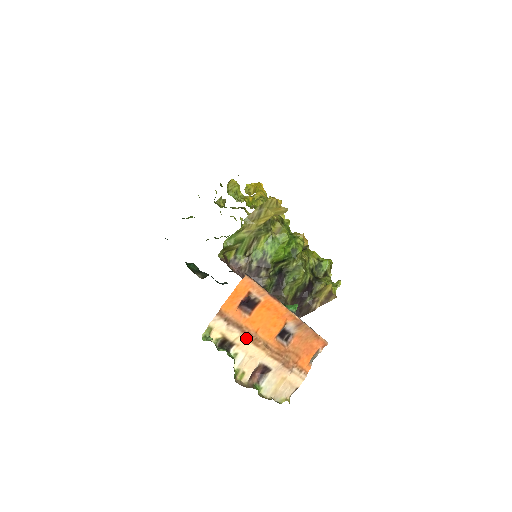
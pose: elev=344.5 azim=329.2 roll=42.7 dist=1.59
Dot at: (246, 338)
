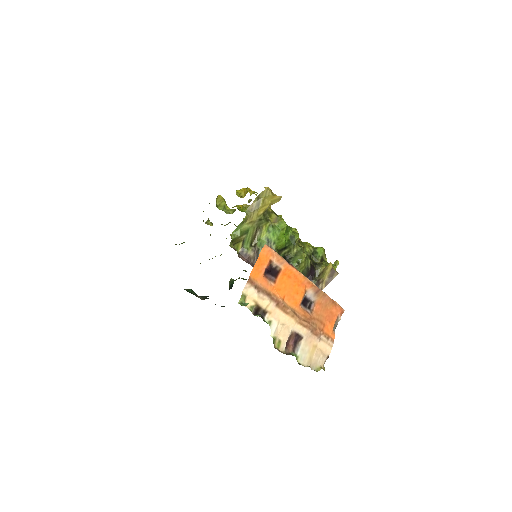
Dot at: (276, 305)
